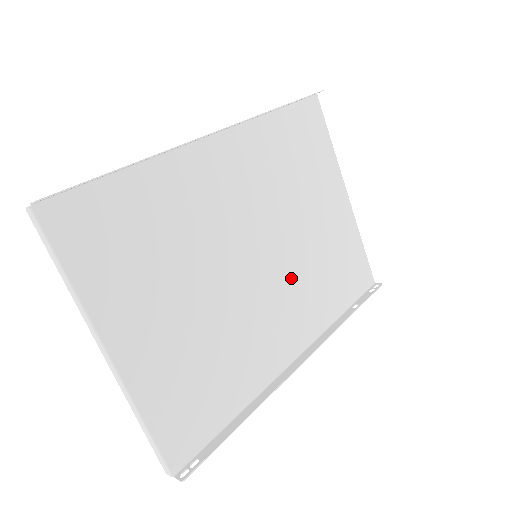
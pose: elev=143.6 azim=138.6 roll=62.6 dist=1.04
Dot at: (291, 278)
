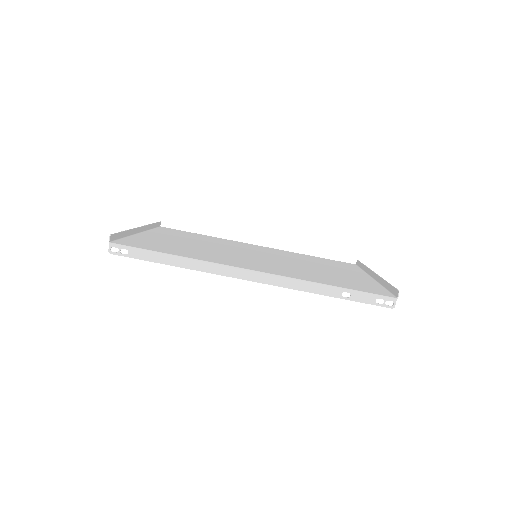
Dot at: (279, 256)
